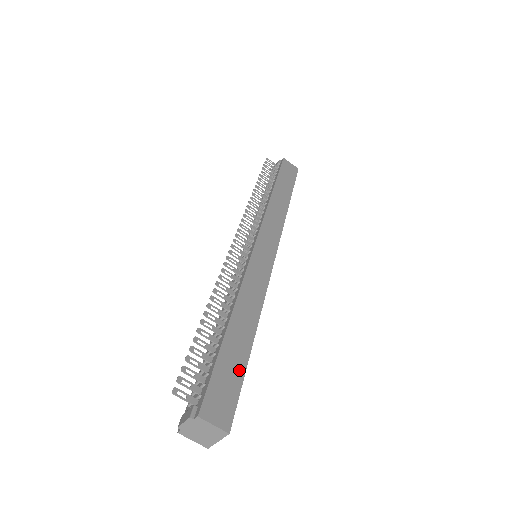
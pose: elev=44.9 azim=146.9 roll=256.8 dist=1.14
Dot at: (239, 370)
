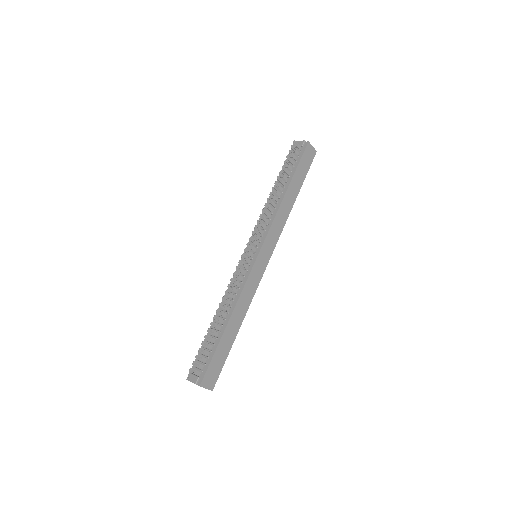
Dot at: (225, 355)
